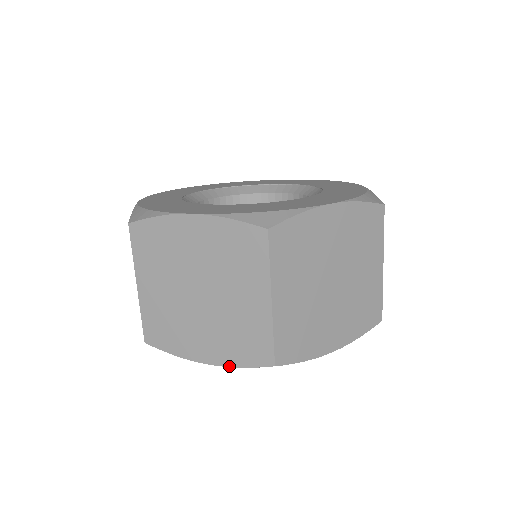
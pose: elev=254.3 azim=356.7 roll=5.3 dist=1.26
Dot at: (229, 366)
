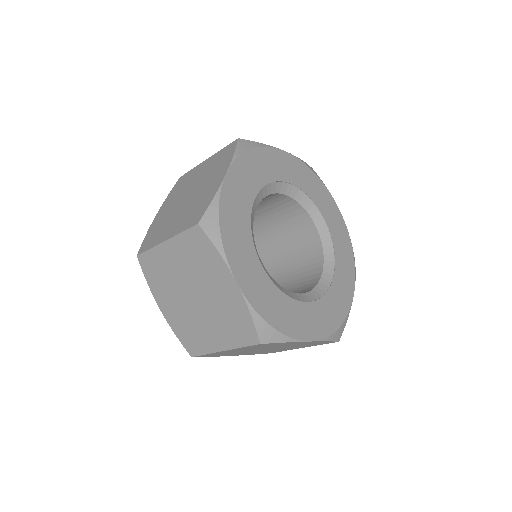
Dot at: occluded
